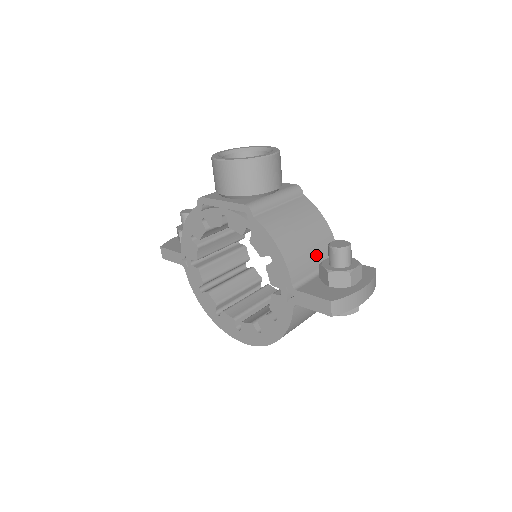
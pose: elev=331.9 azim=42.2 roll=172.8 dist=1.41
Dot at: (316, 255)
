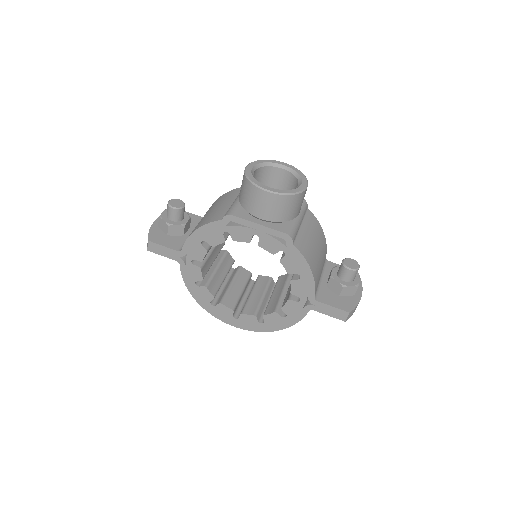
Dot at: (322, 265)
